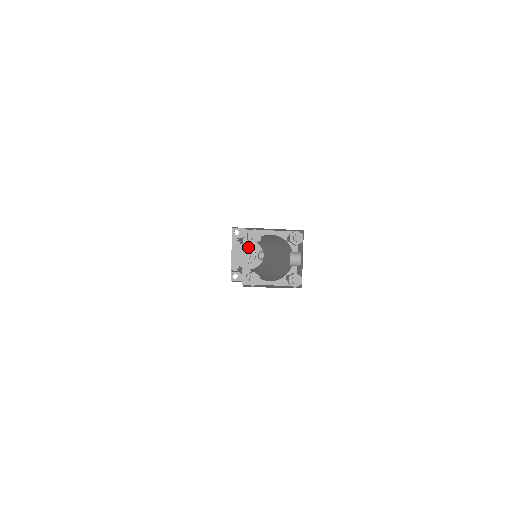
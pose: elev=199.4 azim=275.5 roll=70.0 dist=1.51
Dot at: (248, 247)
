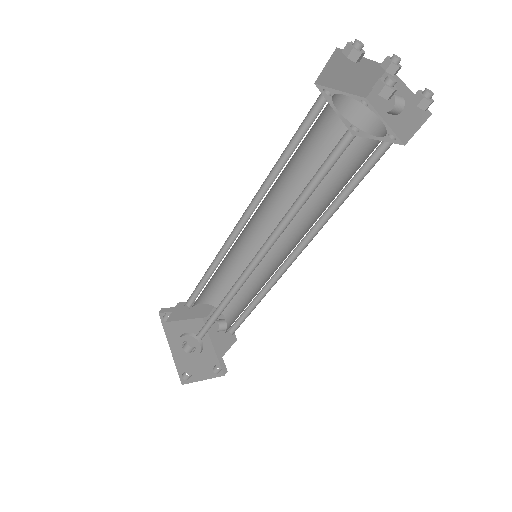
Dot at: (330, 100)
